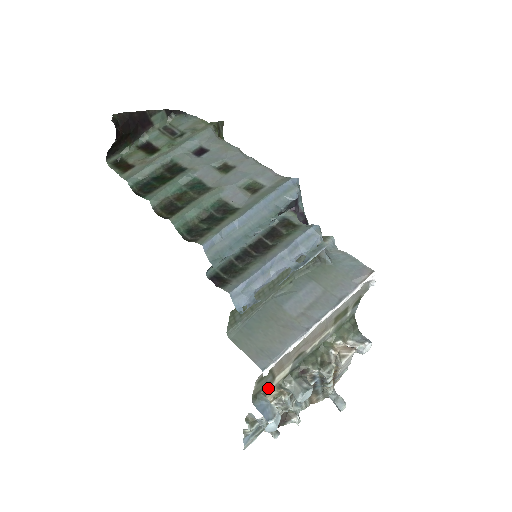
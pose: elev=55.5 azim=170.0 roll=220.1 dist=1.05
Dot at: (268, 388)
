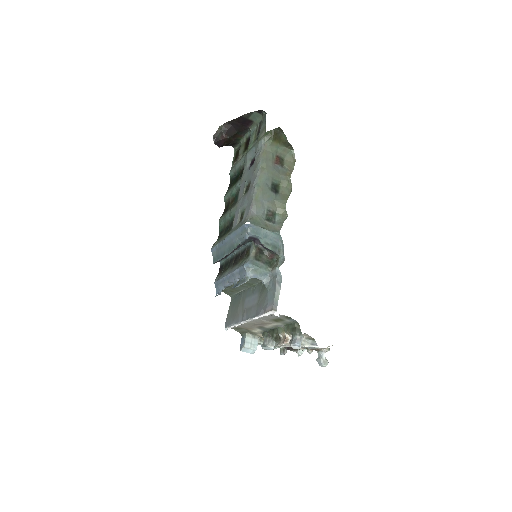
Dot at: (253, 332)
